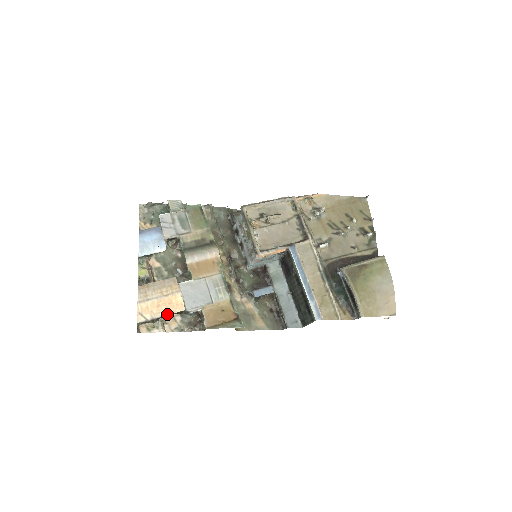
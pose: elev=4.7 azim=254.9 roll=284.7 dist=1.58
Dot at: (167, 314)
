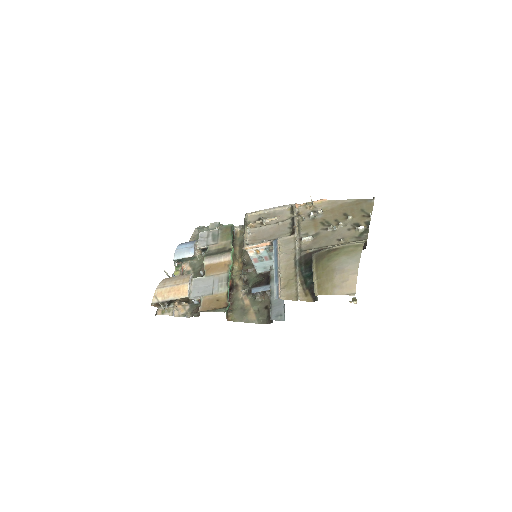
Dot at: (174, 299)
